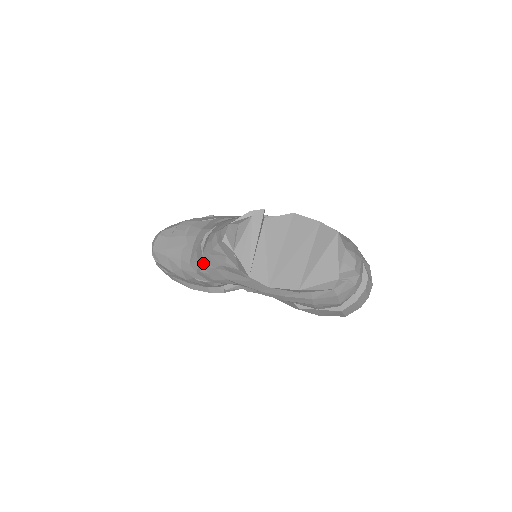
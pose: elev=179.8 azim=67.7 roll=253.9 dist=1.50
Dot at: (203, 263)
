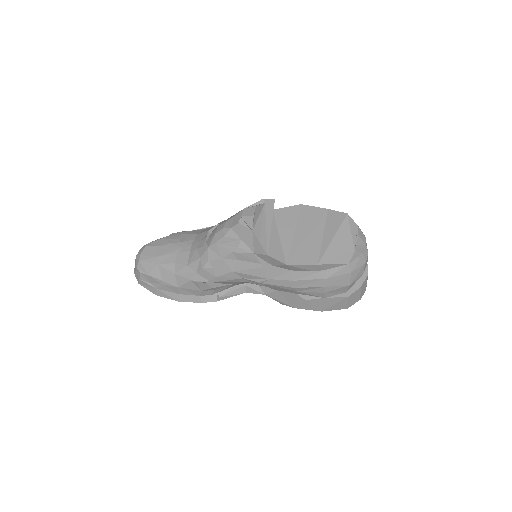
Dot at: (208, 257)
